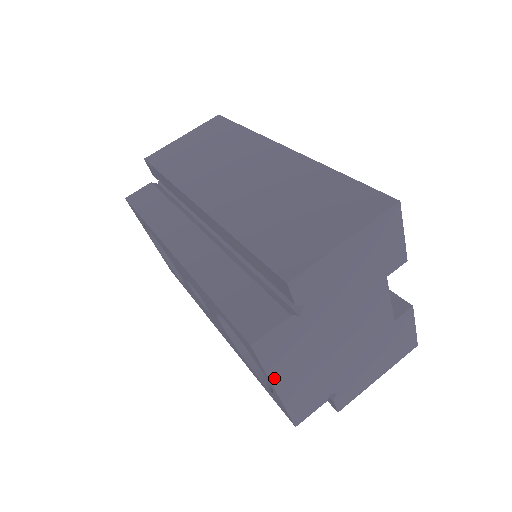
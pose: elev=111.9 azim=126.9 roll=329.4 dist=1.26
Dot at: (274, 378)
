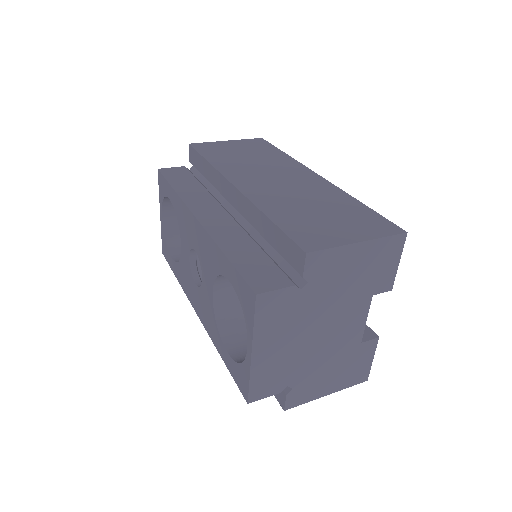
Dot at: (256, 339)
